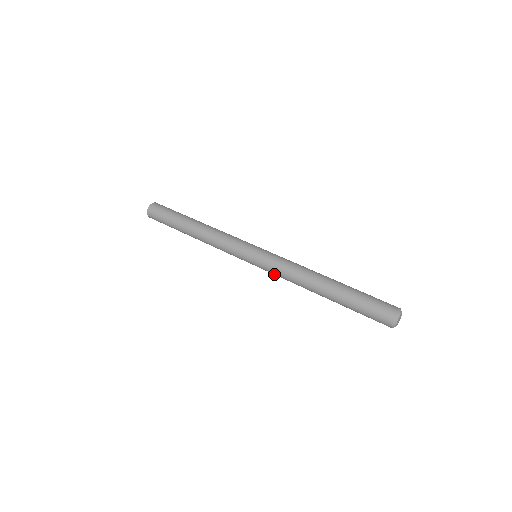
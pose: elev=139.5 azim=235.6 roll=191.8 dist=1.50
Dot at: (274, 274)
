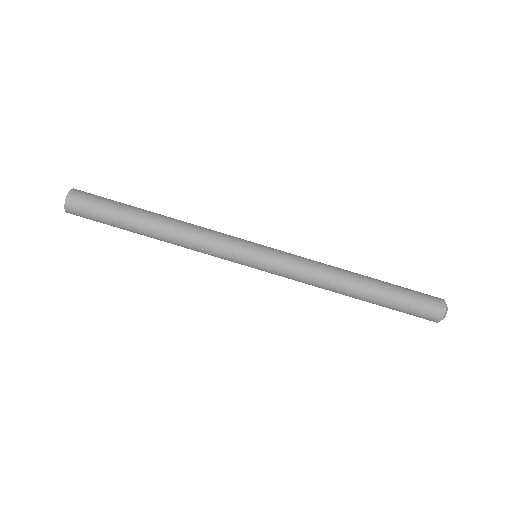
Dot at: occluded
